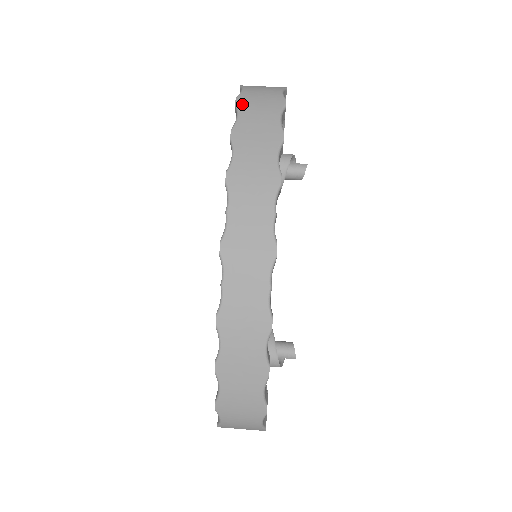
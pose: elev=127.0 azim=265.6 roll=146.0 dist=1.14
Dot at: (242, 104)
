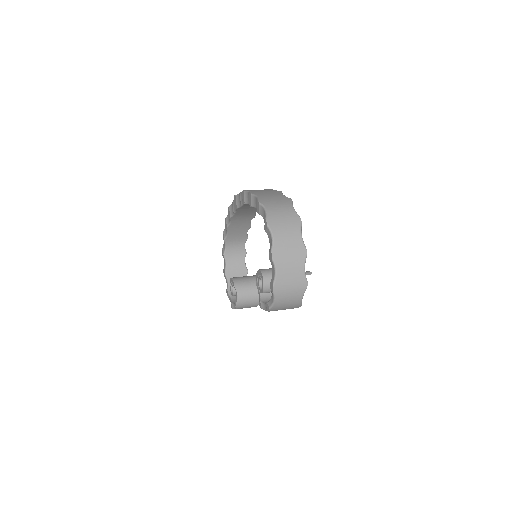
Dot at: occluded
